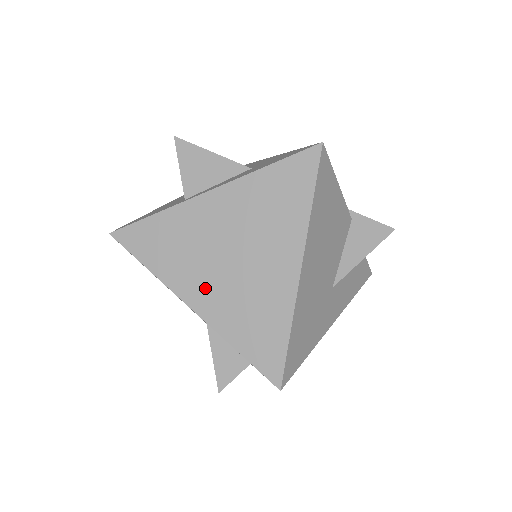
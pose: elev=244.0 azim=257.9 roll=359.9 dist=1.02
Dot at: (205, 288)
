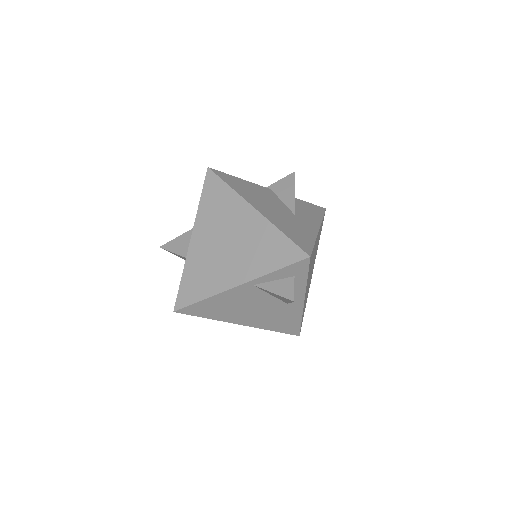
Dot at: (232, 270)
